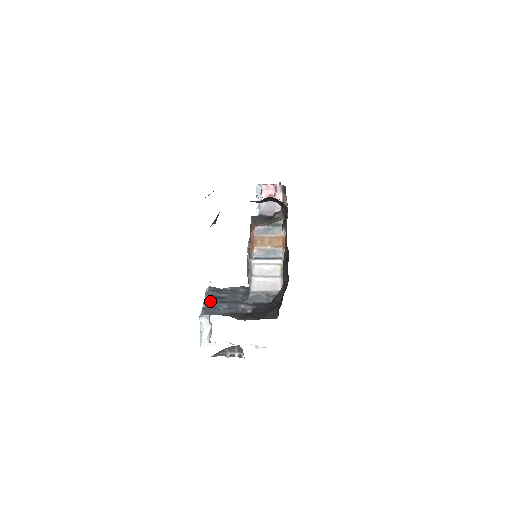
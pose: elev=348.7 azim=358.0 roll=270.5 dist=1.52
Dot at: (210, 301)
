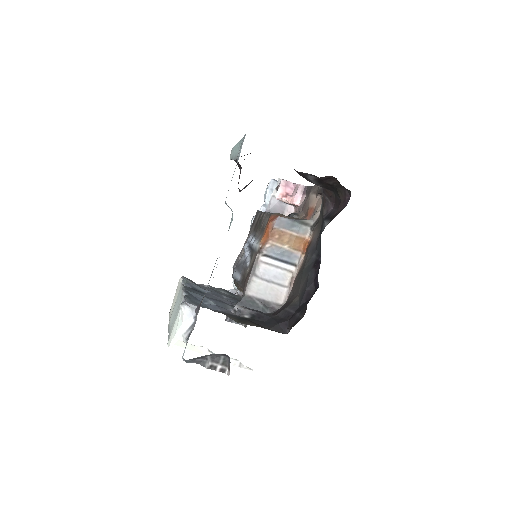
Dot at: (191, 291)
